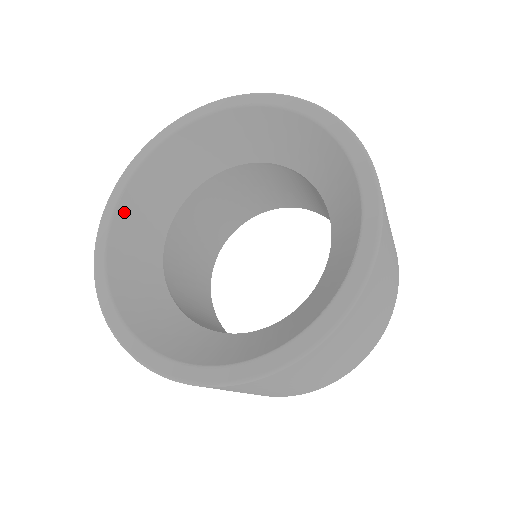
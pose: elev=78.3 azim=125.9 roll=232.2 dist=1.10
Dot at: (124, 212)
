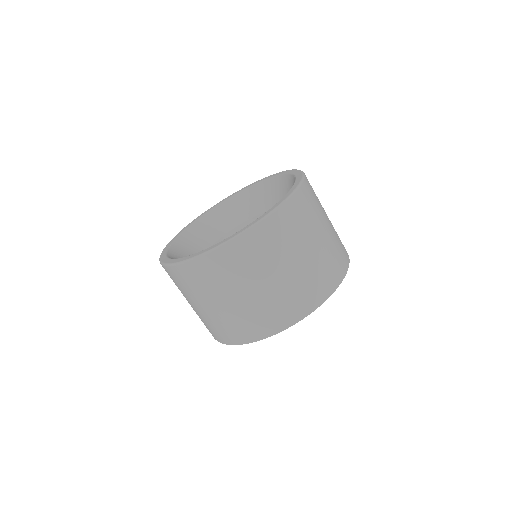
Dot at: (173, 252)
